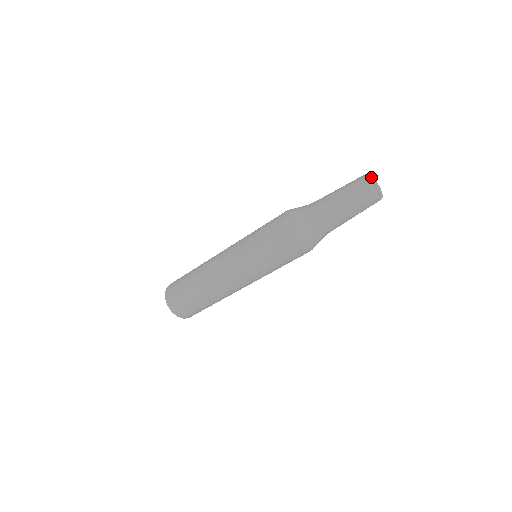
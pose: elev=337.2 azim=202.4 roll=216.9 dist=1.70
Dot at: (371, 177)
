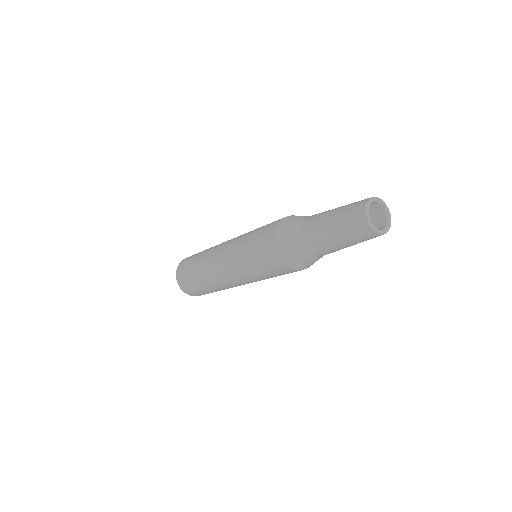
Dot at: (380, 202)
